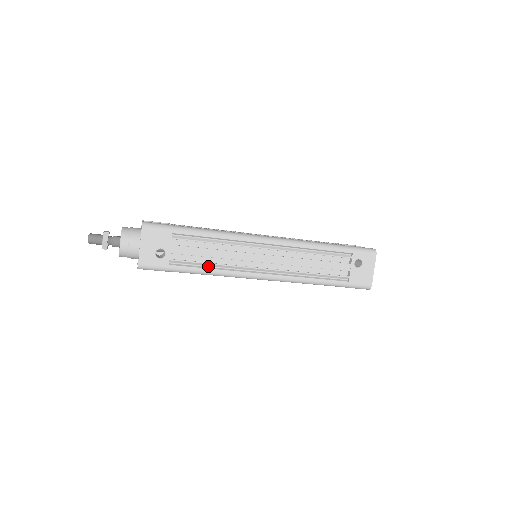
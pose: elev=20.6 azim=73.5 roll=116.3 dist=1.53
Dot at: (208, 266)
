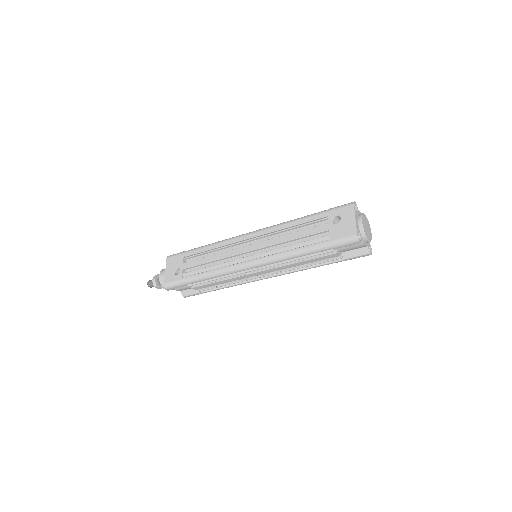
Dot at: (209, 270)
